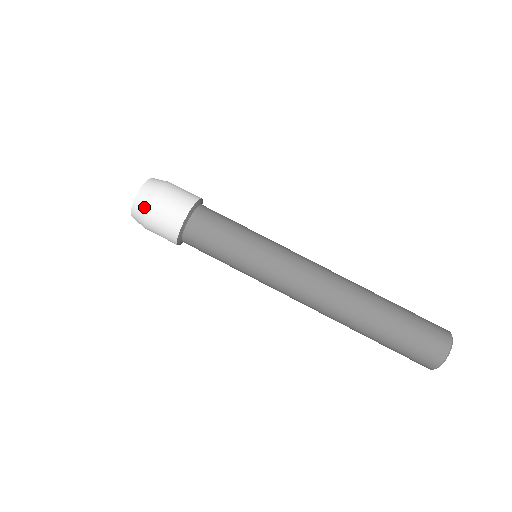
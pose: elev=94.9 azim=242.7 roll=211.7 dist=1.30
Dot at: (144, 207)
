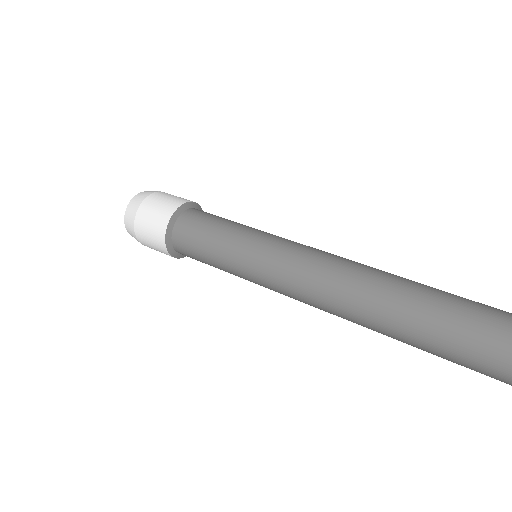
Dot at: (150, 192)
